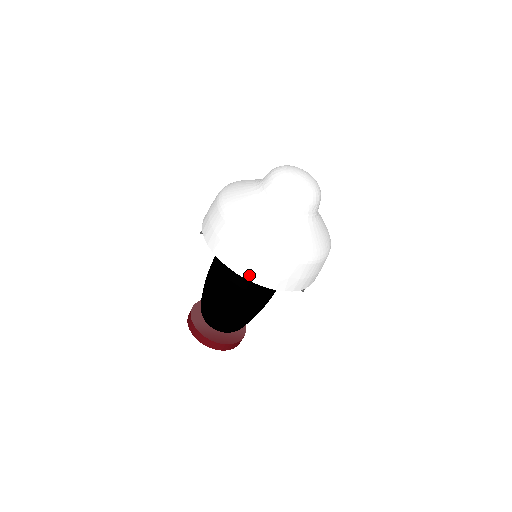
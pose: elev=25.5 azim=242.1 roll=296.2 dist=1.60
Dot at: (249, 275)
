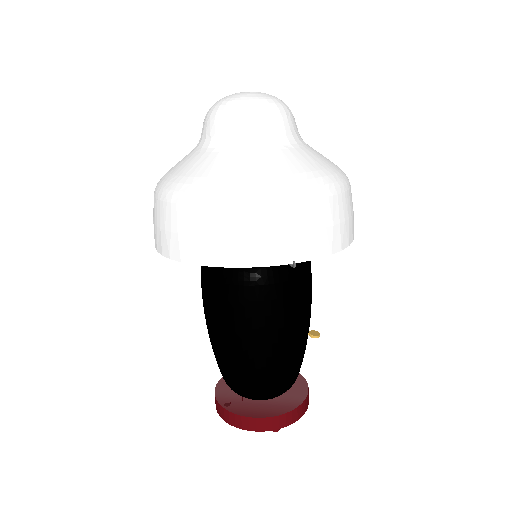
Dot at: (182, 253)
